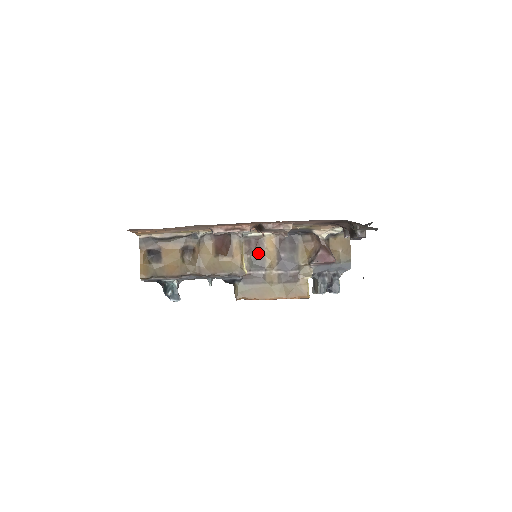
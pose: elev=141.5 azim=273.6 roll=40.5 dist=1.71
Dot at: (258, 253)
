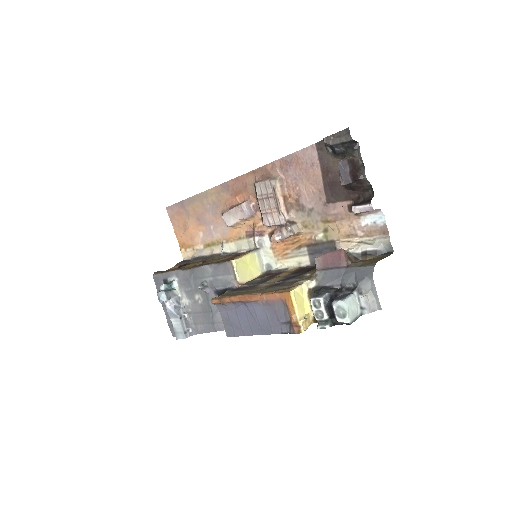
Dot at: (270, 277)
